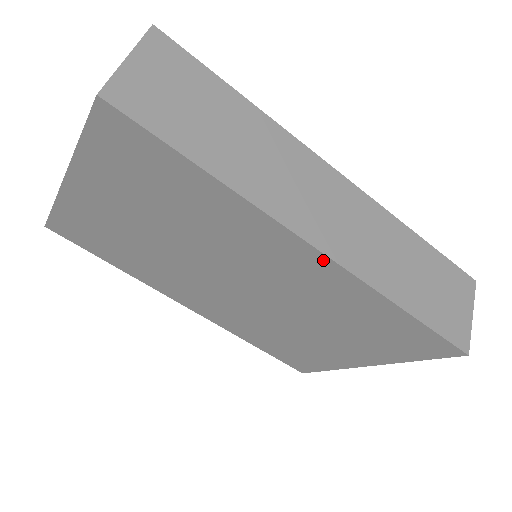
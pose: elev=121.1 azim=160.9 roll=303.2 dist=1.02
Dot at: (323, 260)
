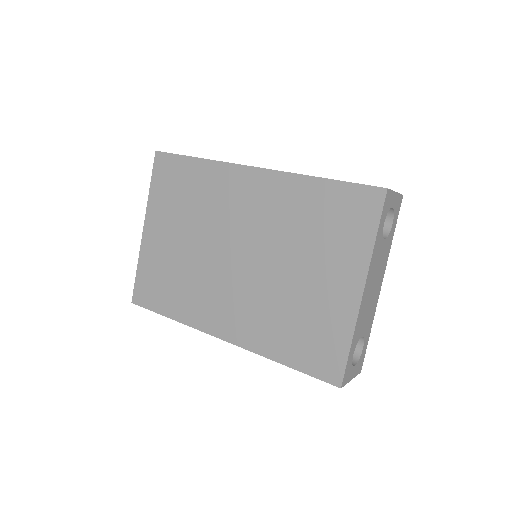
Dot at: (262, 173)
